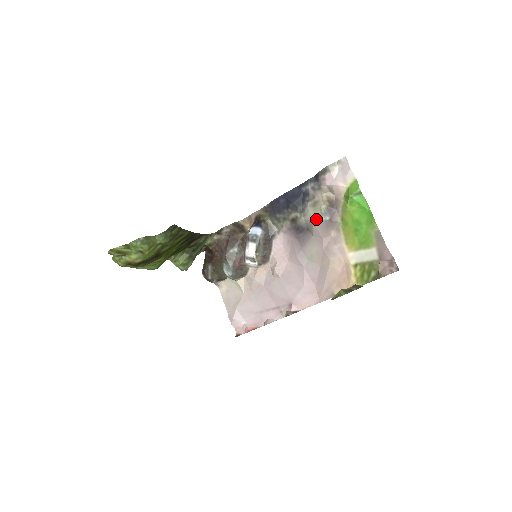
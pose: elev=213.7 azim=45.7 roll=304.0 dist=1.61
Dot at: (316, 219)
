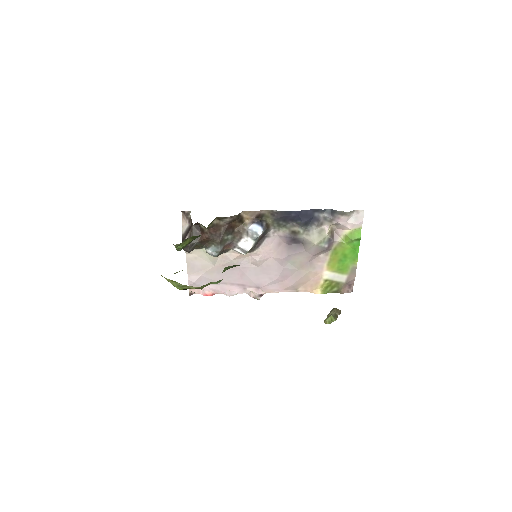
Dot at: (318, 244)
